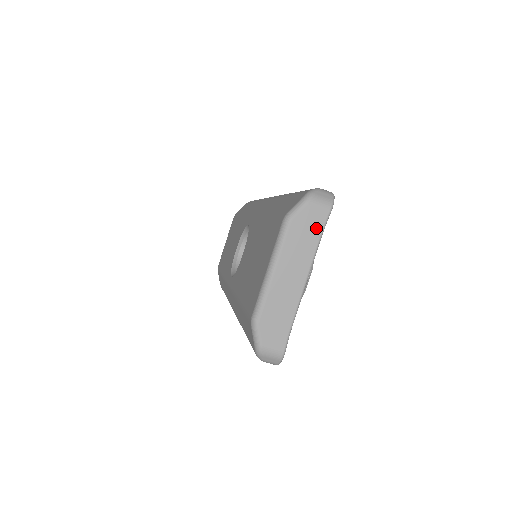
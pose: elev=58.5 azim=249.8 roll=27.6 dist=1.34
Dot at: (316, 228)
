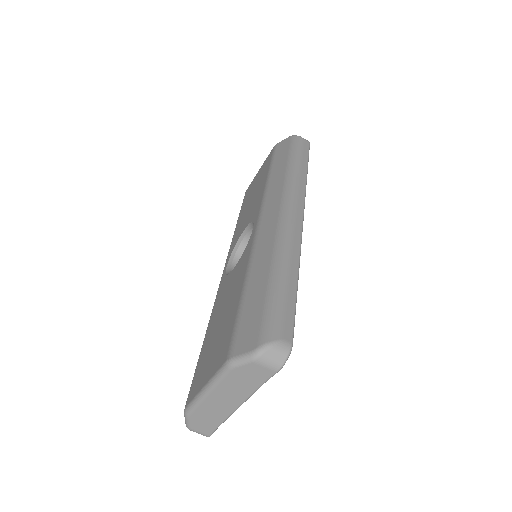
Dot at: (258, 380)
